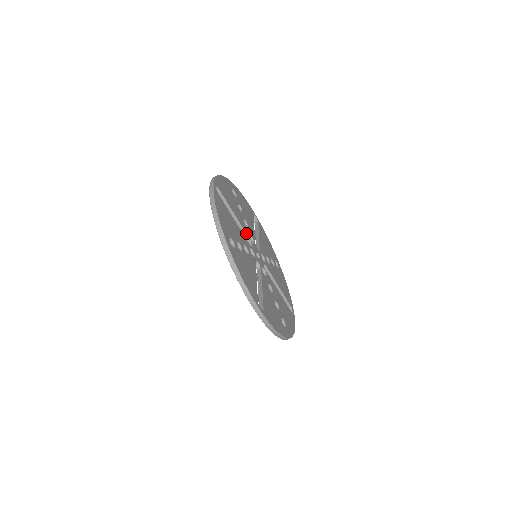
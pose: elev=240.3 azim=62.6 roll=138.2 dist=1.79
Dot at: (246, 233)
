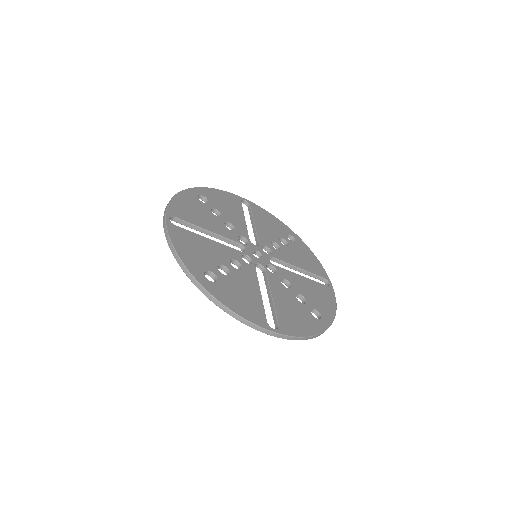
Dot at: (232, 240)
